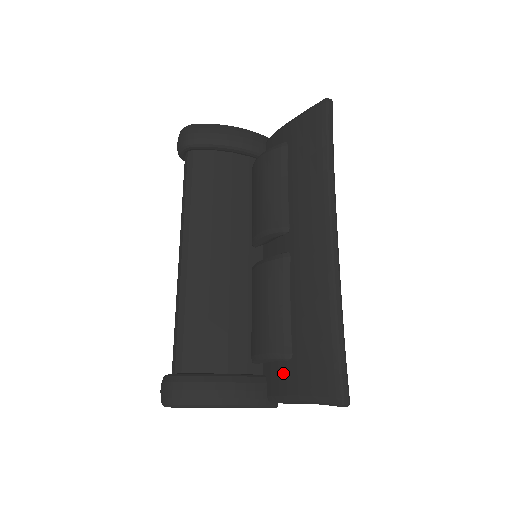
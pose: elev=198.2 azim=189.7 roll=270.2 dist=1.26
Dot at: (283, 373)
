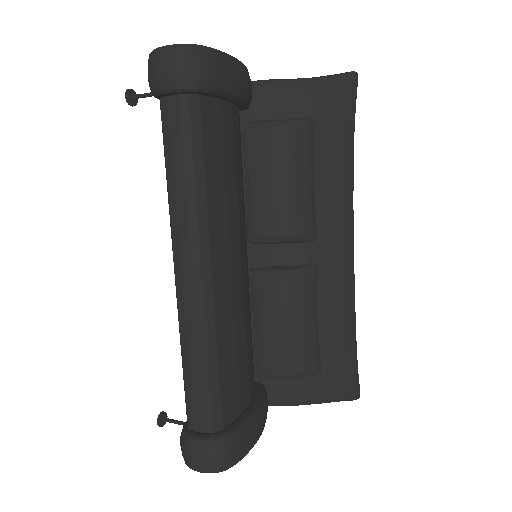
Dot at: (299, 382)
